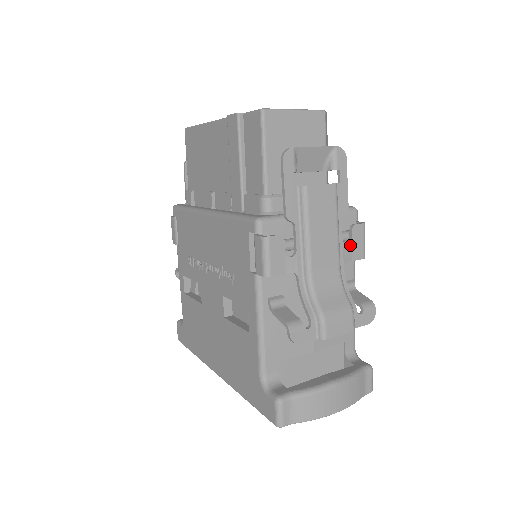
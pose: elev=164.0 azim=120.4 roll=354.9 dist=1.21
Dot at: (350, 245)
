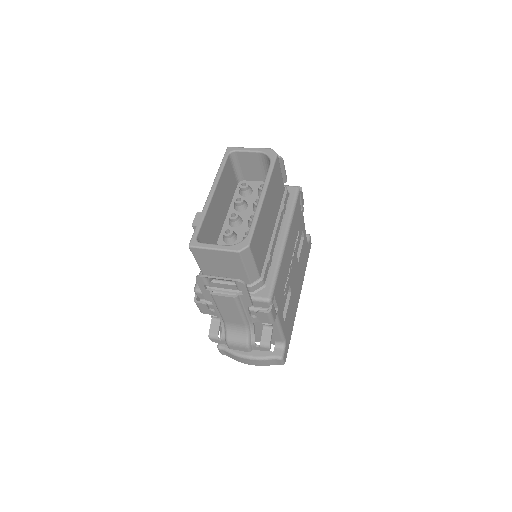
Dot at: (257, 317)
